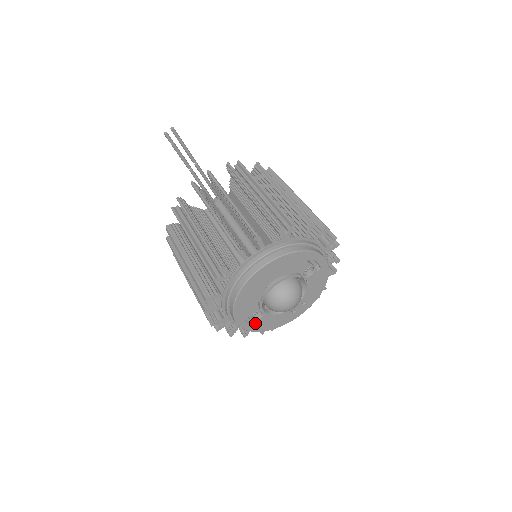
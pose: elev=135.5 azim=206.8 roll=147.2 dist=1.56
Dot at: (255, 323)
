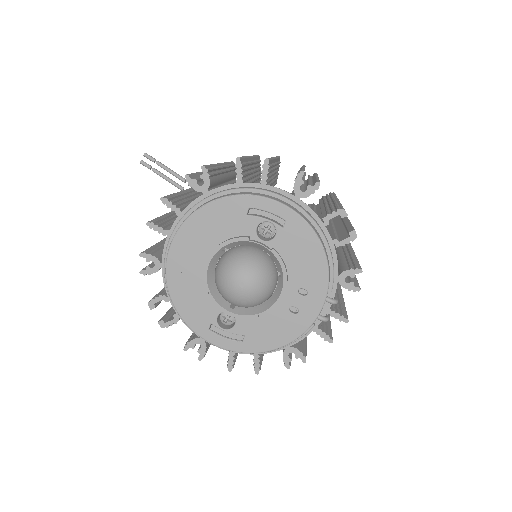
Dot at: (242, 339)
